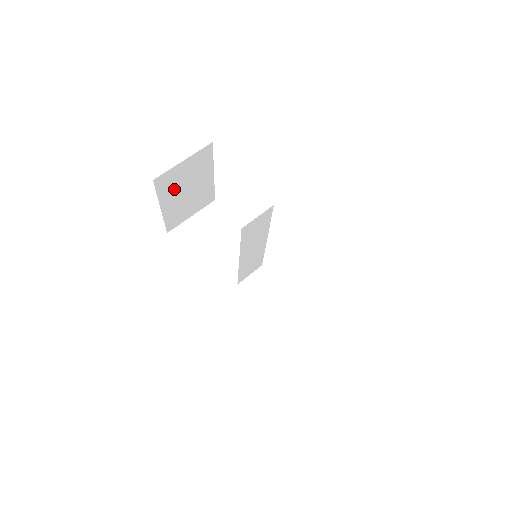
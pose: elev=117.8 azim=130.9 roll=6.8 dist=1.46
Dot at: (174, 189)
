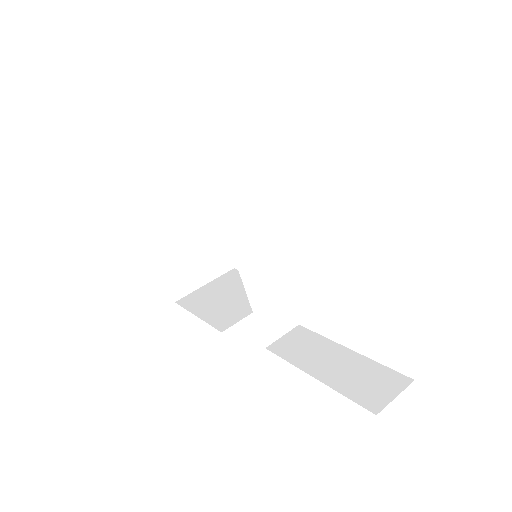
Dot at: (164, 223)
